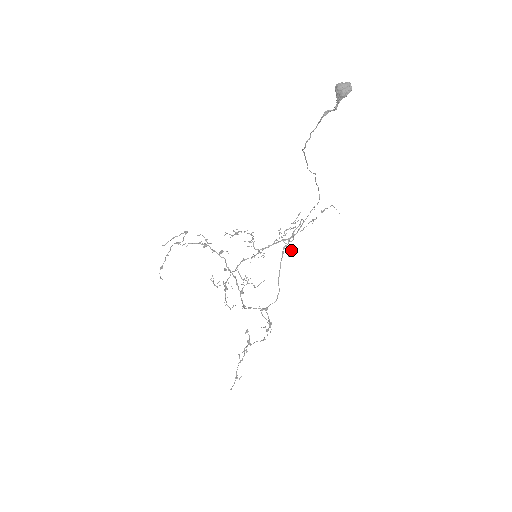
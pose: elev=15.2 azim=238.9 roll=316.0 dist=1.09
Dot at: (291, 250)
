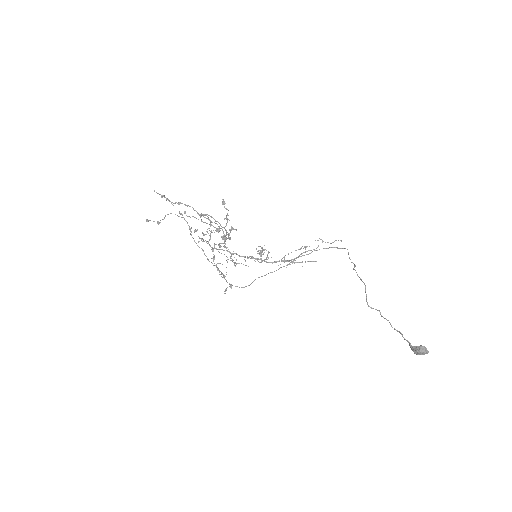
Dot at: occluded
